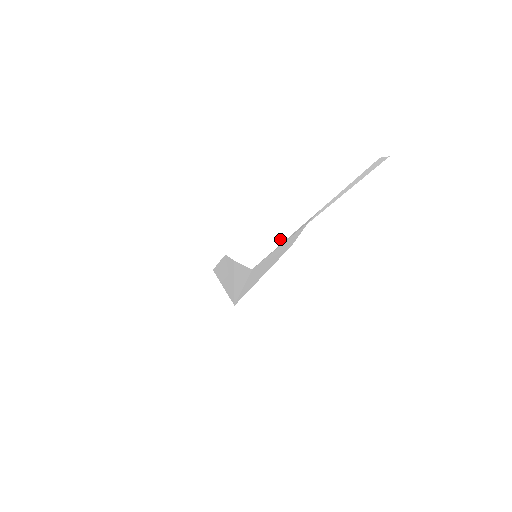
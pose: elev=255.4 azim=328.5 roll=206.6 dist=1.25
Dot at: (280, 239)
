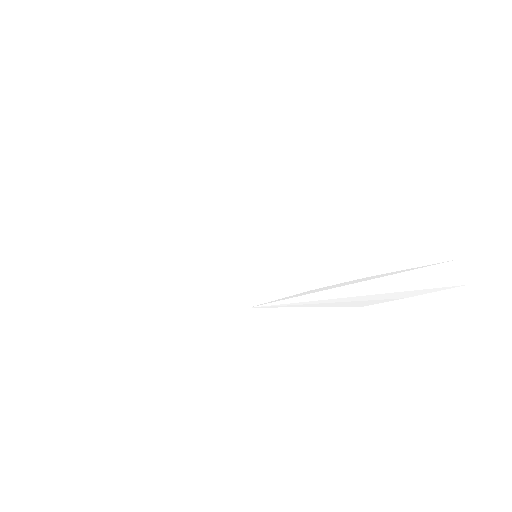
Dot at: (294, 295)
